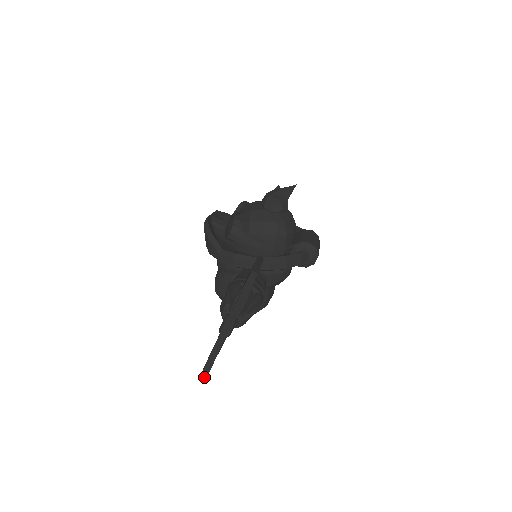
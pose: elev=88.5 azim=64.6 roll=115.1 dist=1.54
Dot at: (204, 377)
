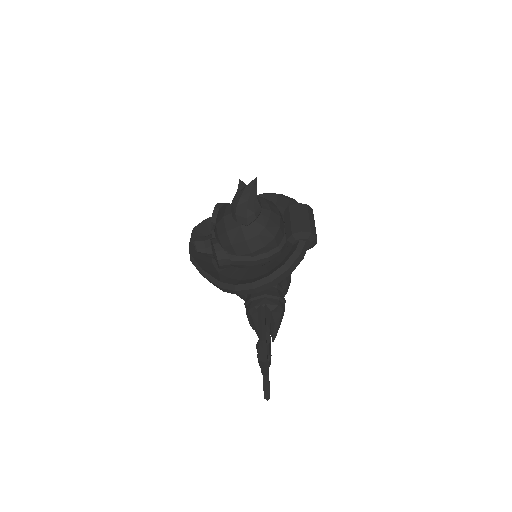
Dot at: (268, 398)
